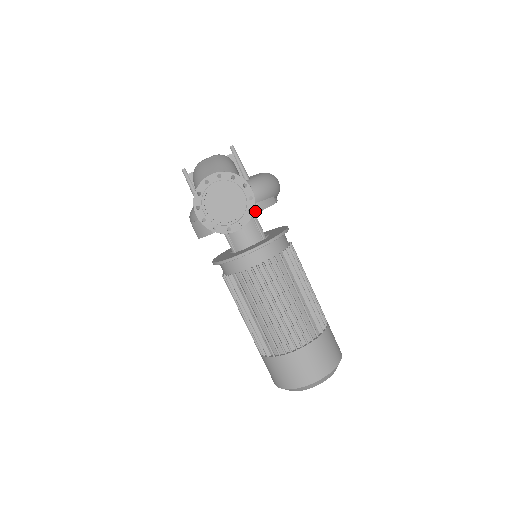
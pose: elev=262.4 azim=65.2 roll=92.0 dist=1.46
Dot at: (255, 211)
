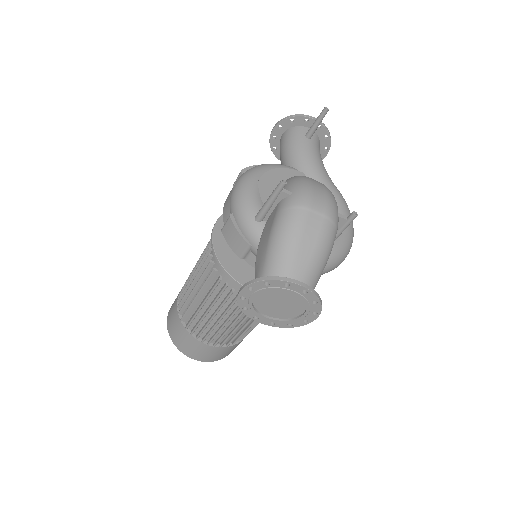
Dot at: occluded
